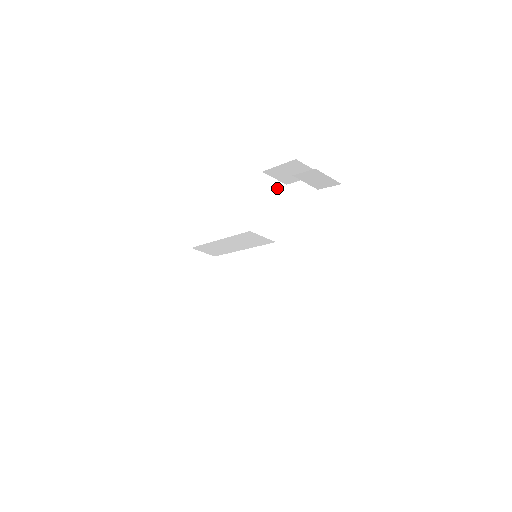
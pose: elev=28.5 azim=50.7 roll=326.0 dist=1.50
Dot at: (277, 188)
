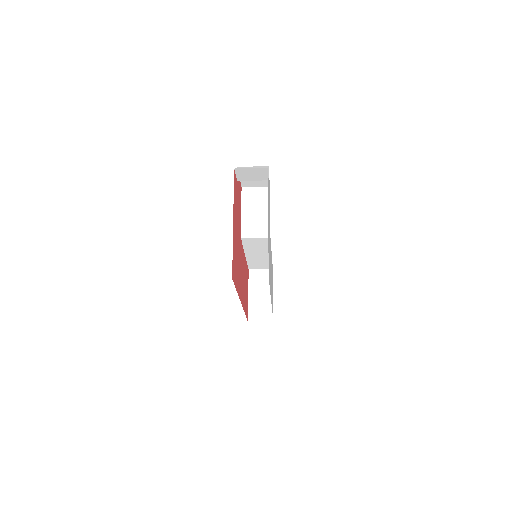
Dot at: (261, 194)
